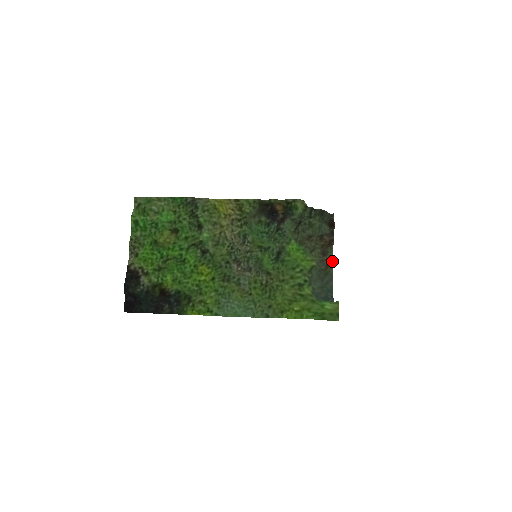
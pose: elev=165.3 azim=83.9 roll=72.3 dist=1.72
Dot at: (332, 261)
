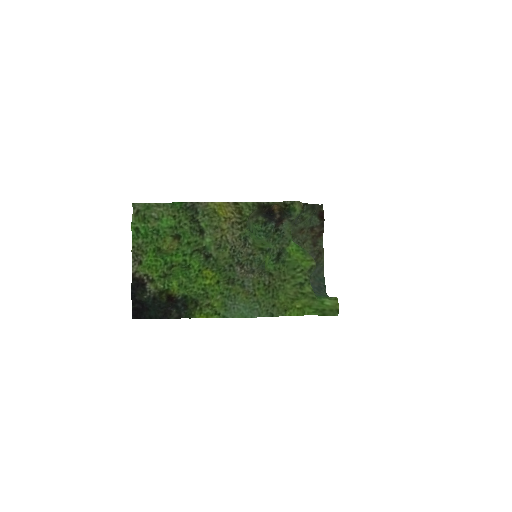
Dot at: (322, 251)
